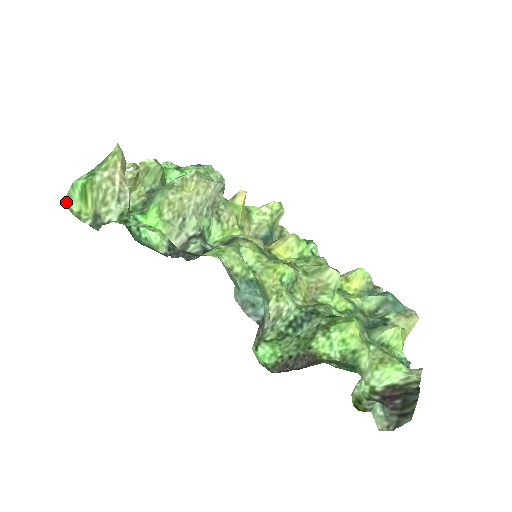
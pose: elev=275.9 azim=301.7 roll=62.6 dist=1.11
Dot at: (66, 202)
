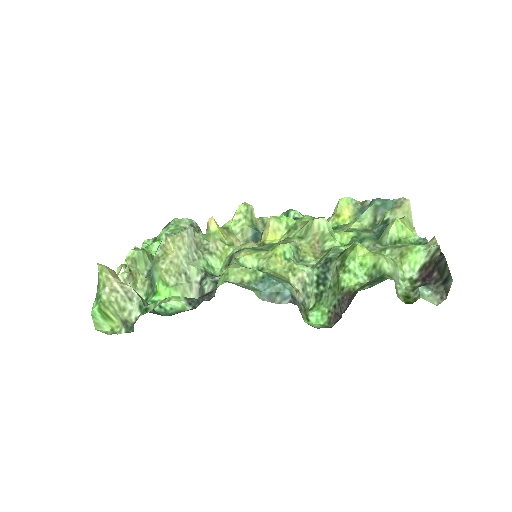
Dot at: (98, 330)
